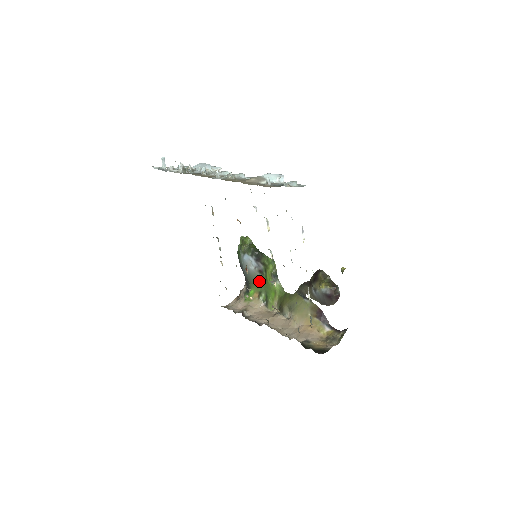
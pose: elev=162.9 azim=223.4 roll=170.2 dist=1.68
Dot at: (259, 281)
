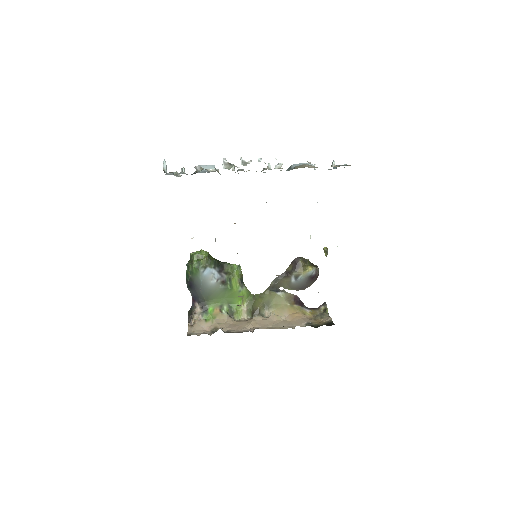
Dot at: (220, 294)
